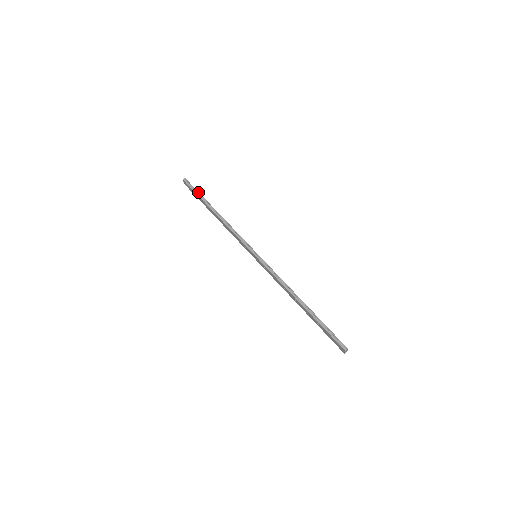
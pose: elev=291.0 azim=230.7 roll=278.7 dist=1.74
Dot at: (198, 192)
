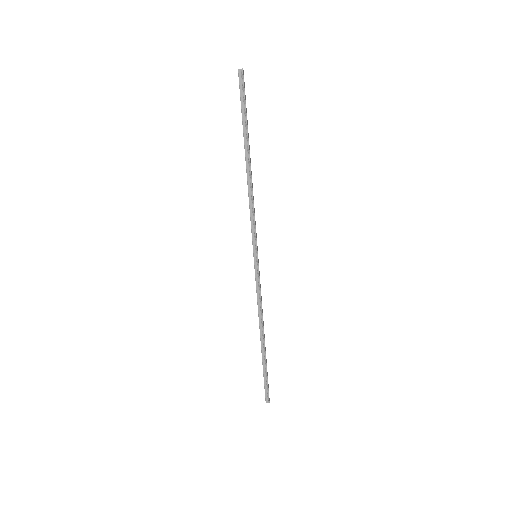
Dot at: (246, 112)
